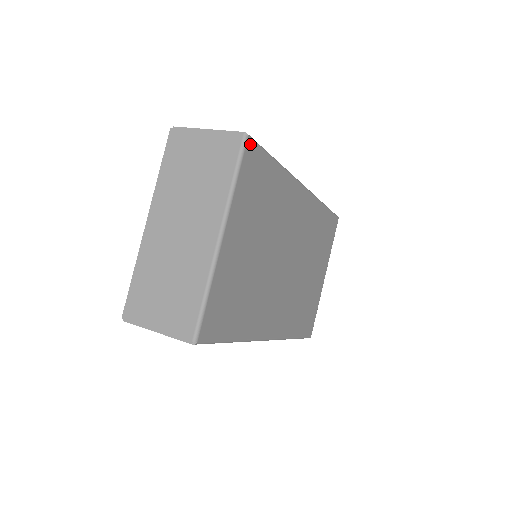
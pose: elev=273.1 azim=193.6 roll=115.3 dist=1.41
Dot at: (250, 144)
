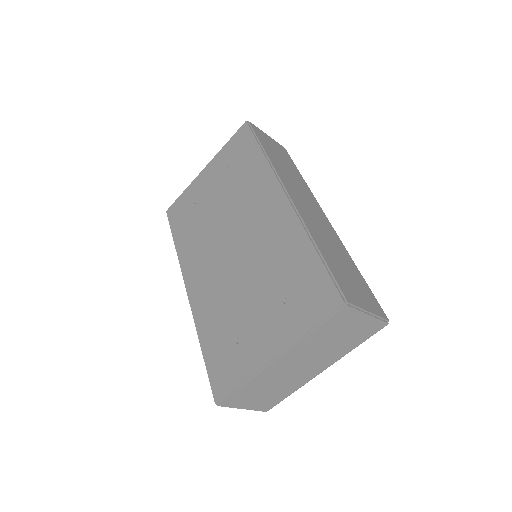
Dot at: occluded
